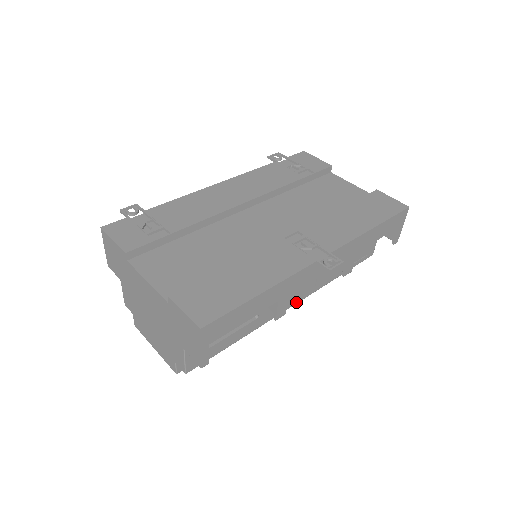
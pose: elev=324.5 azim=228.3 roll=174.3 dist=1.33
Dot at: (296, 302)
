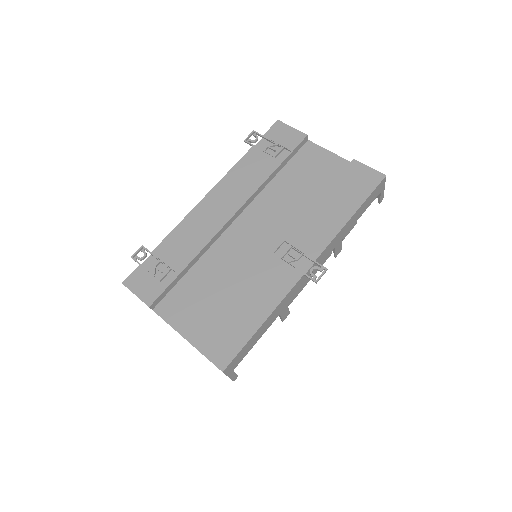
Dot at: occluded
